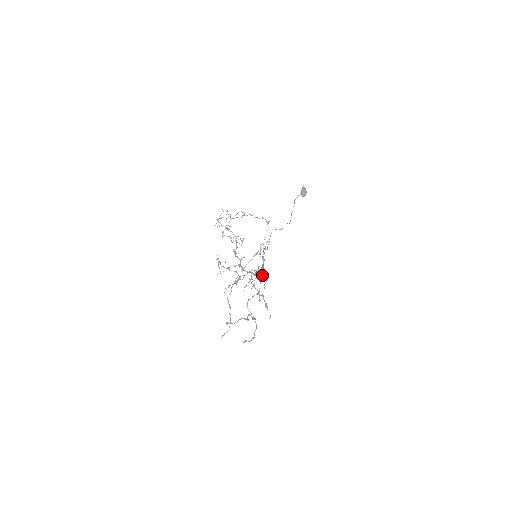
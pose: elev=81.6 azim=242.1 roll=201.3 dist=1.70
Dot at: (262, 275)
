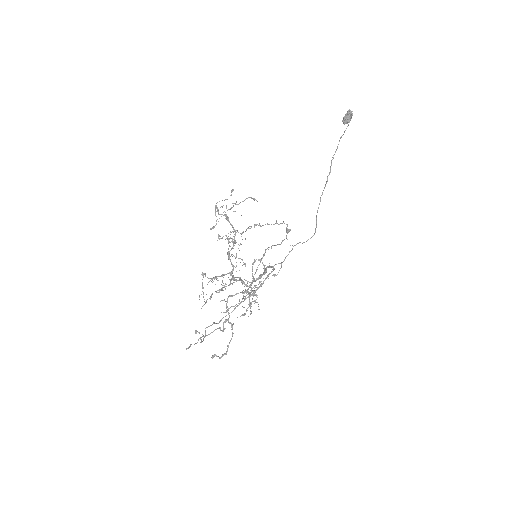
Dot at: occluded
